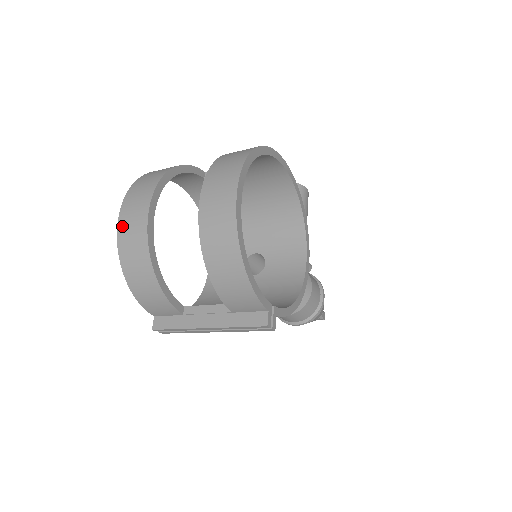
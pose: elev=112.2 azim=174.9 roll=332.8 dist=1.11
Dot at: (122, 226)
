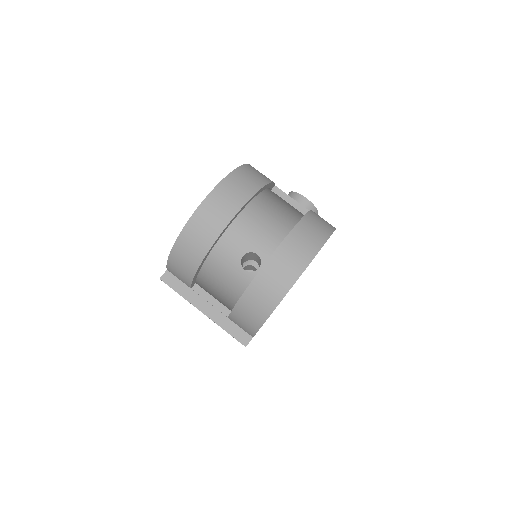
Dot at: (201, 212)
